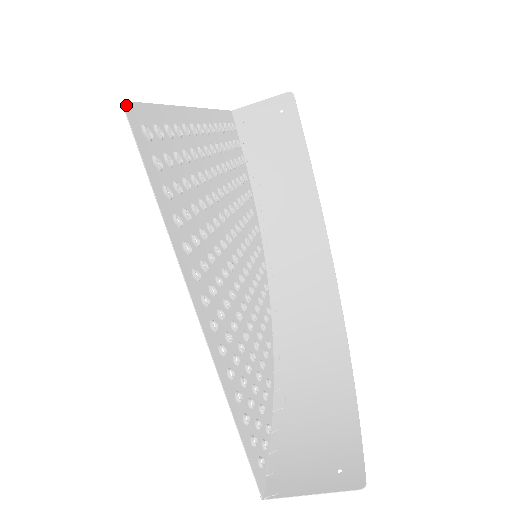
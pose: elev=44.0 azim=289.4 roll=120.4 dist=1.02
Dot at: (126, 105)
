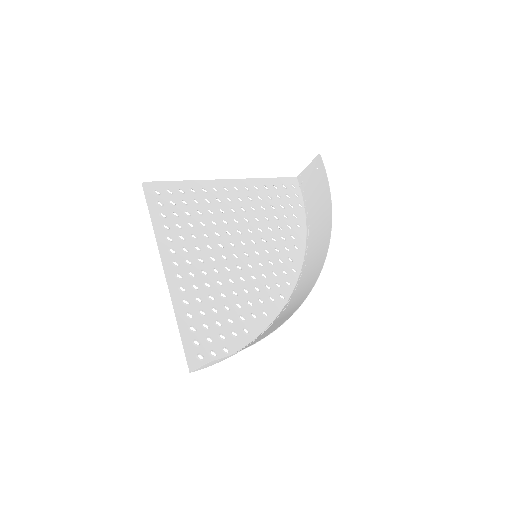
Dot at: (144, 183)
